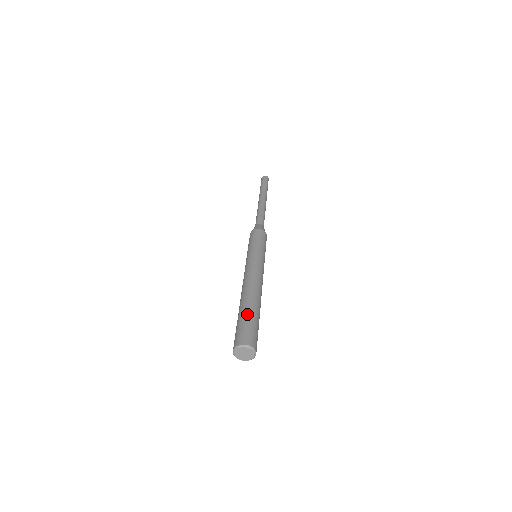
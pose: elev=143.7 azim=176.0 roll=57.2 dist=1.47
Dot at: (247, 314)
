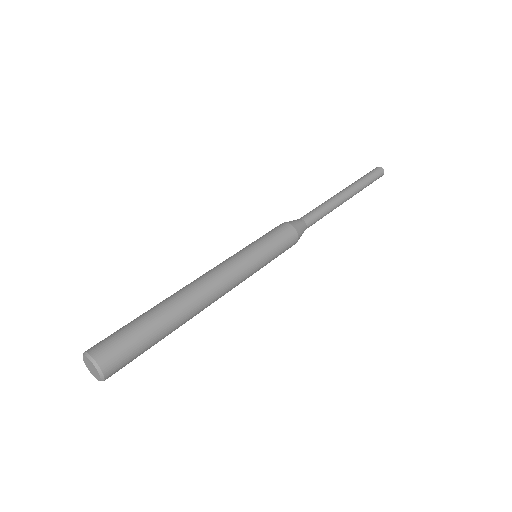
Dot at: occluded
